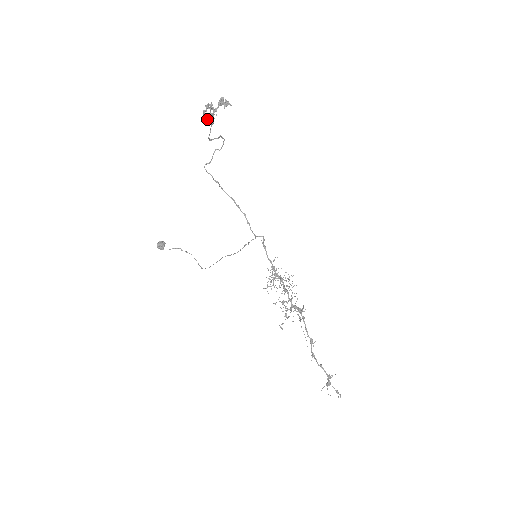
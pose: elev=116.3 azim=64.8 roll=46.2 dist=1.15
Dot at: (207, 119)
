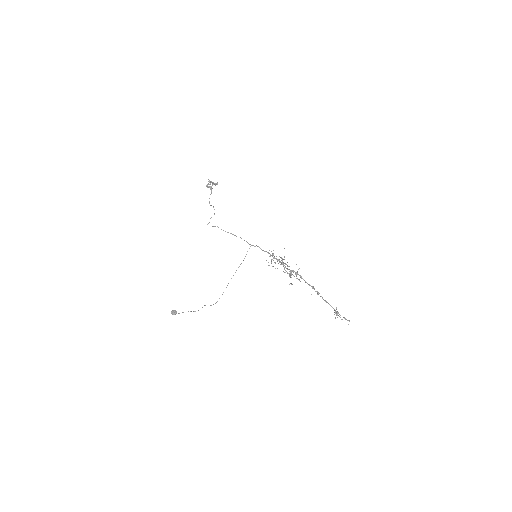
Dot at: (210, 187)
